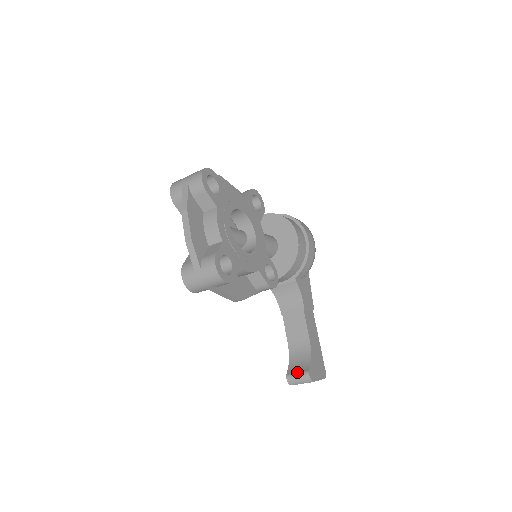
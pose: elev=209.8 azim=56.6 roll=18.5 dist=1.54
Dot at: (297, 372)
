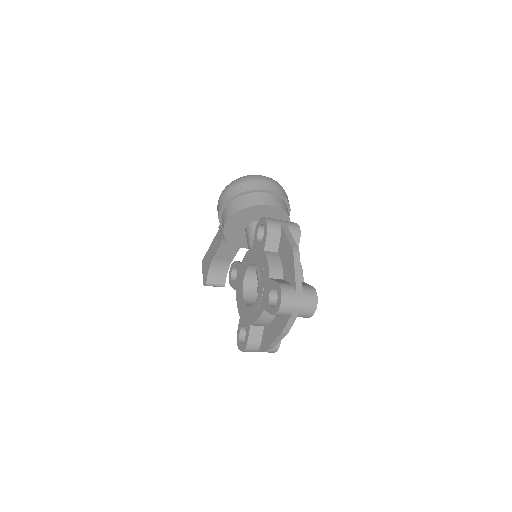
Dot at: (216, 283)
